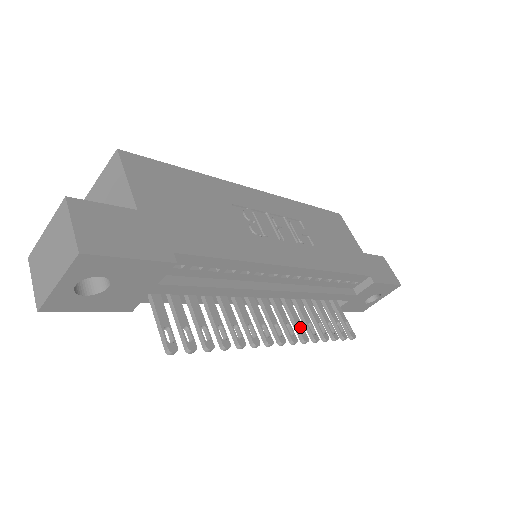
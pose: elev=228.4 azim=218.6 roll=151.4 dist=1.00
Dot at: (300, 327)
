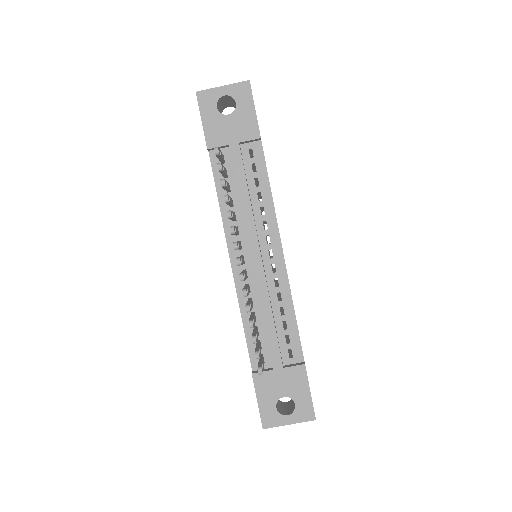
Dot at: occluded
